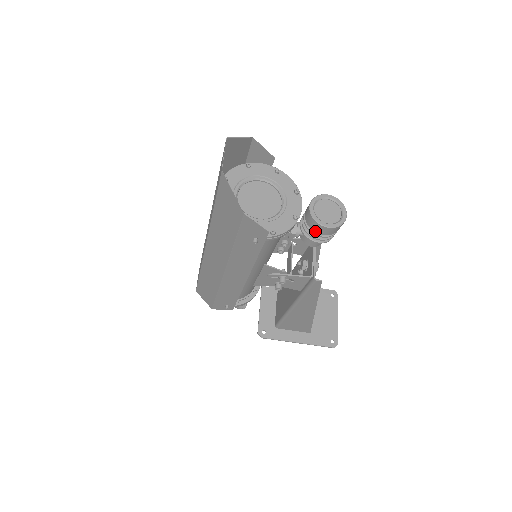
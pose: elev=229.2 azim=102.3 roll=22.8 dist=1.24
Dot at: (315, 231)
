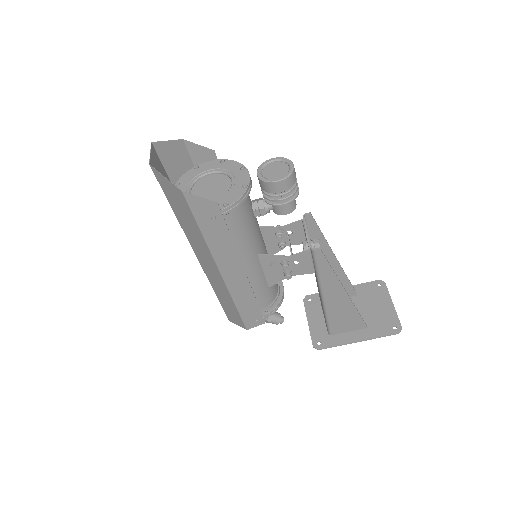
Dot at: (272, 192)
